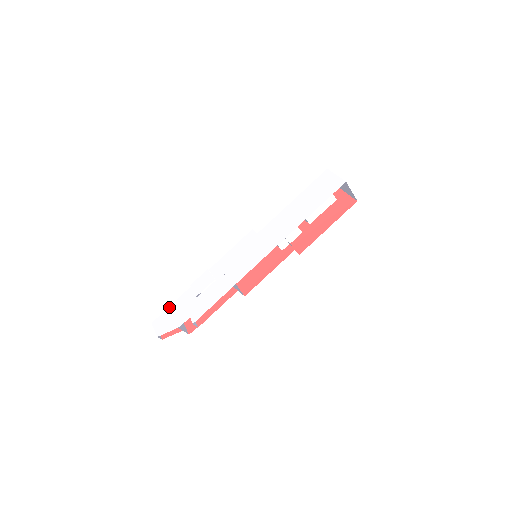
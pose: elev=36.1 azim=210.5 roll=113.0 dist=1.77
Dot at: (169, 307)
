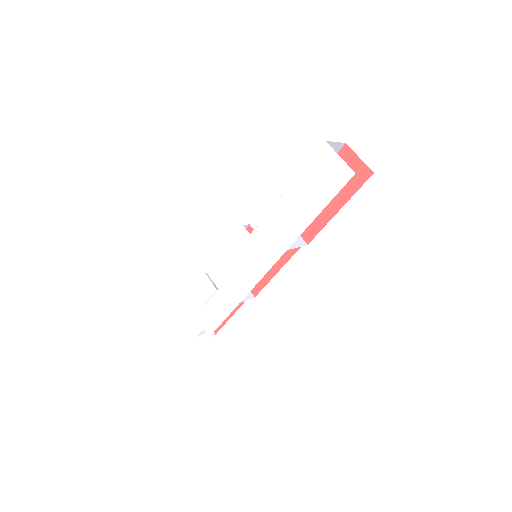
Dot at: (178, 310)
